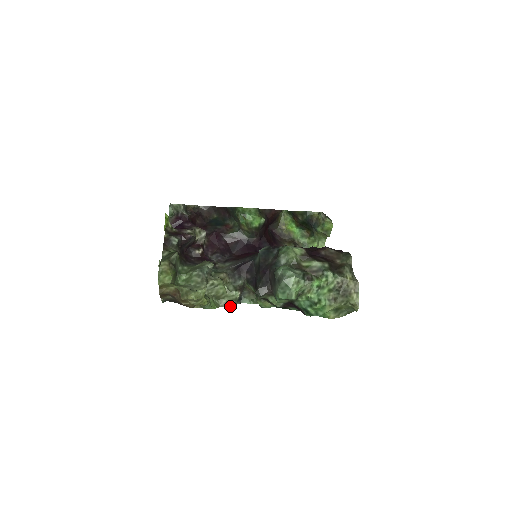
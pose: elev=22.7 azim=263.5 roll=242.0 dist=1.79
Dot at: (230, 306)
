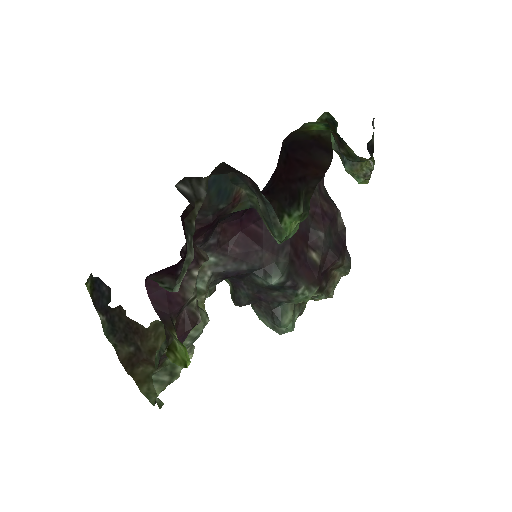
Dot at: occluded
